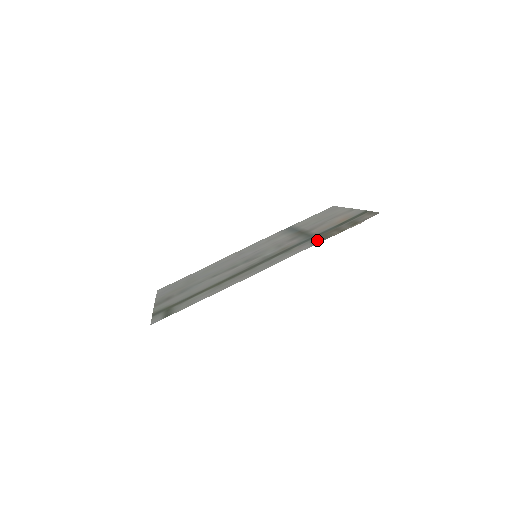
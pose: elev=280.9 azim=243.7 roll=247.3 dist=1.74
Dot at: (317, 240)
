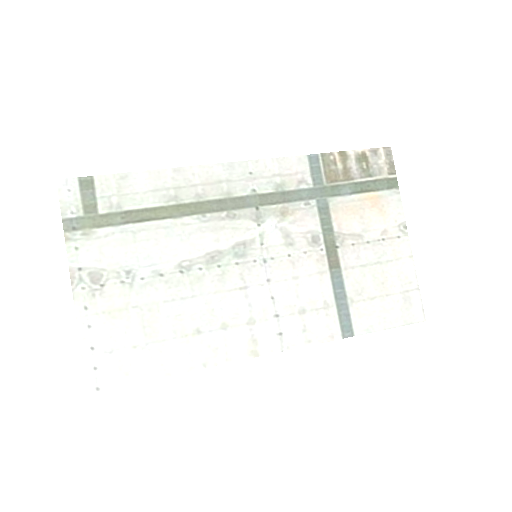
Dot at: (315, 168)
